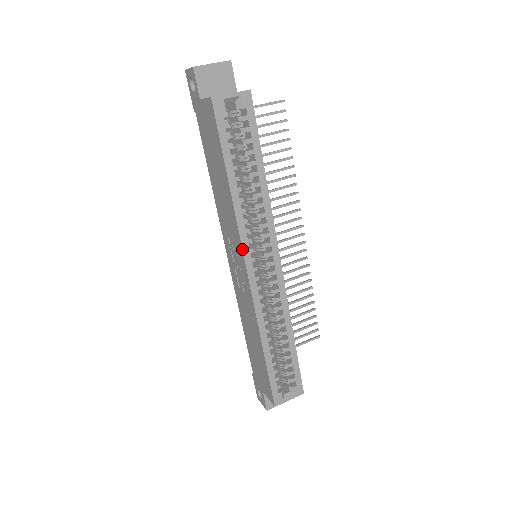
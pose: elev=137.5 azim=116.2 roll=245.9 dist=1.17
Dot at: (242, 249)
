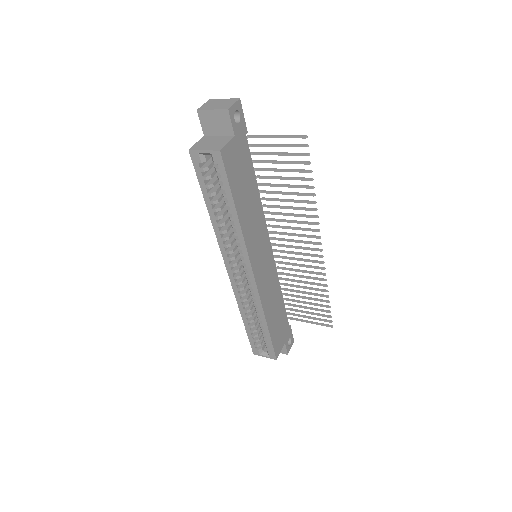
Dot at: (222, 255)
